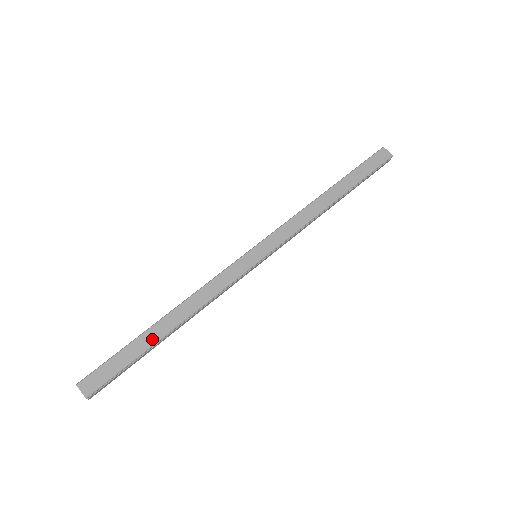
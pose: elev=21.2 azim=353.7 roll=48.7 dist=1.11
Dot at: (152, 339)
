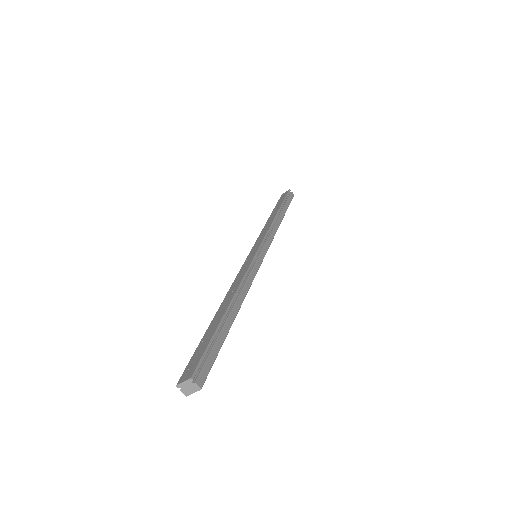
Dot at: (218, 320)
